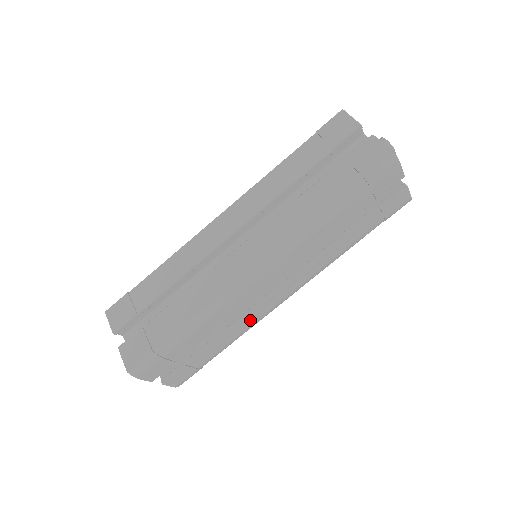
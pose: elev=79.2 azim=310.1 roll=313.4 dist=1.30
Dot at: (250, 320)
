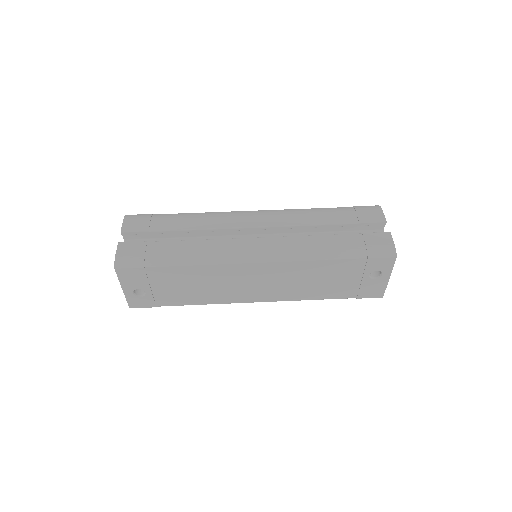
Dot at: (216, 247)
